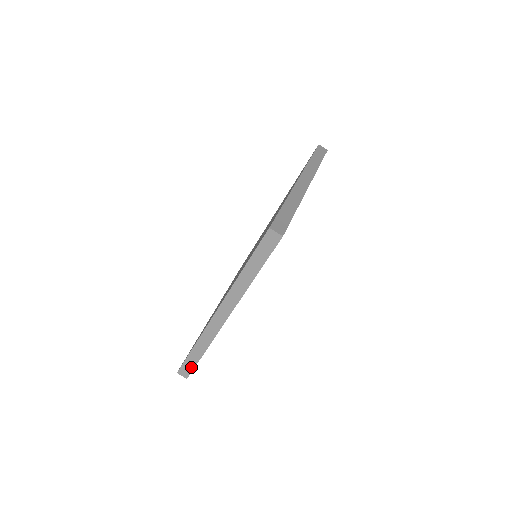
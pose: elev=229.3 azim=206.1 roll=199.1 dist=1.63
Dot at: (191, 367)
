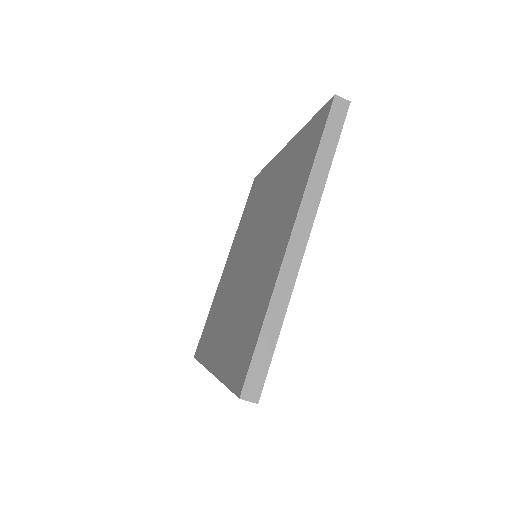
Dot at: (263, 370)
